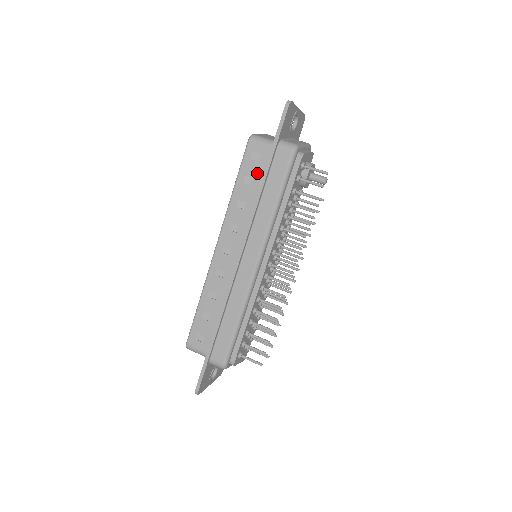
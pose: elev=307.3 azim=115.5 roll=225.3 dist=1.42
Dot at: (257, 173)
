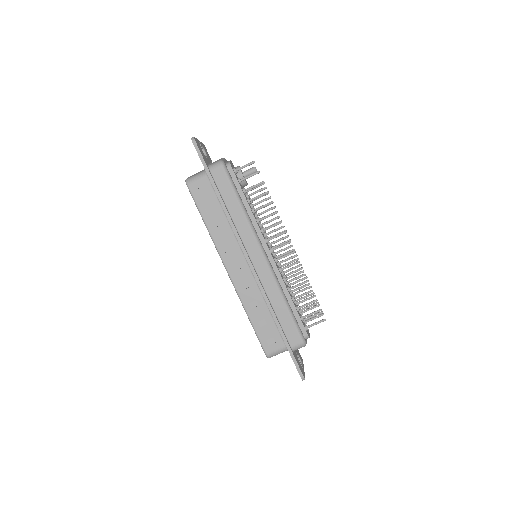
Dot at: (211, 200)
